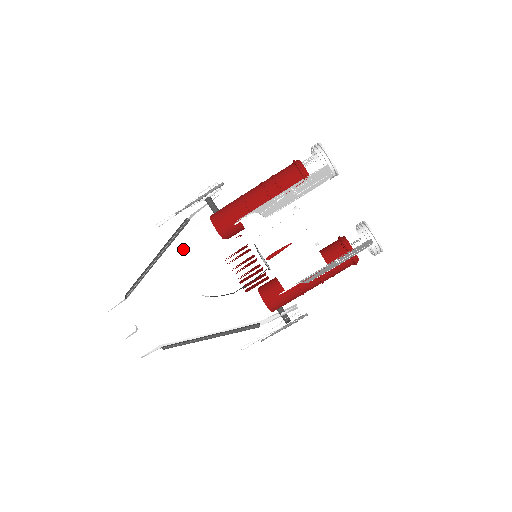
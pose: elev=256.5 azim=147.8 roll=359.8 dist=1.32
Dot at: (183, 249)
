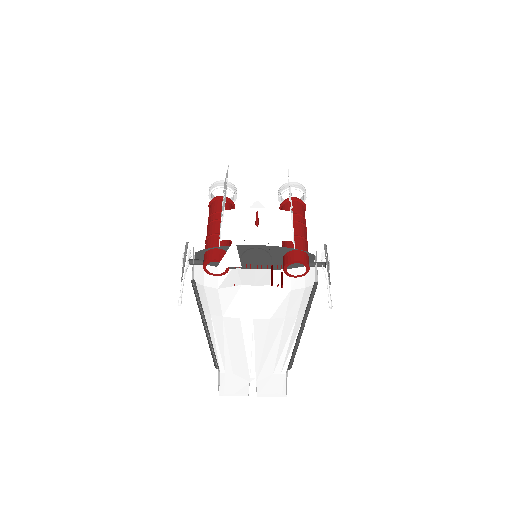
Dot at: (214, 308)
